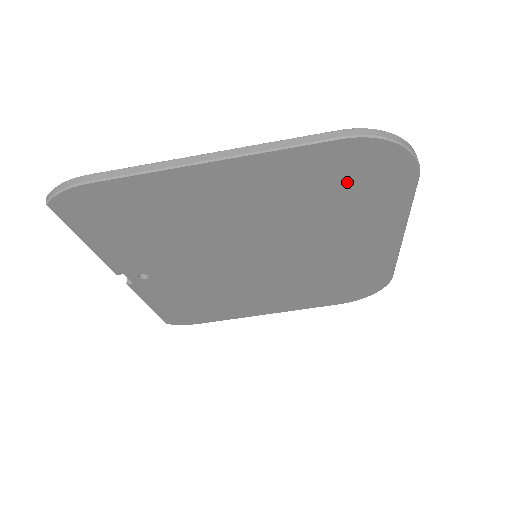
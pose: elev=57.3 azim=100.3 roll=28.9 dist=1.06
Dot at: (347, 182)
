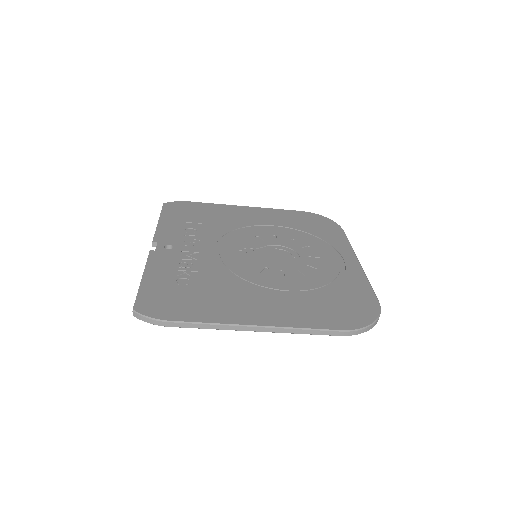
Dot at: occluded
